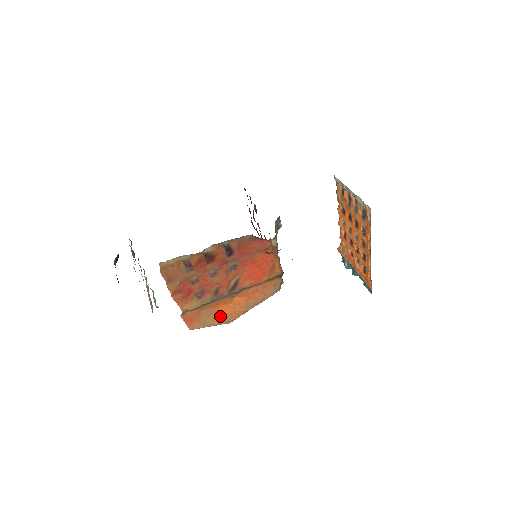
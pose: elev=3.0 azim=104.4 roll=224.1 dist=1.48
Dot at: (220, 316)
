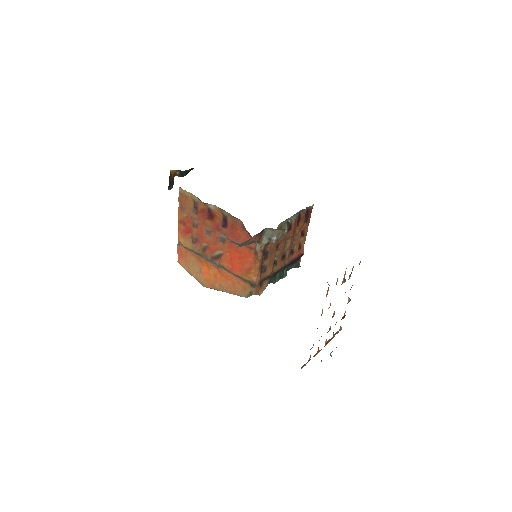
Dot at: (201, 274)
